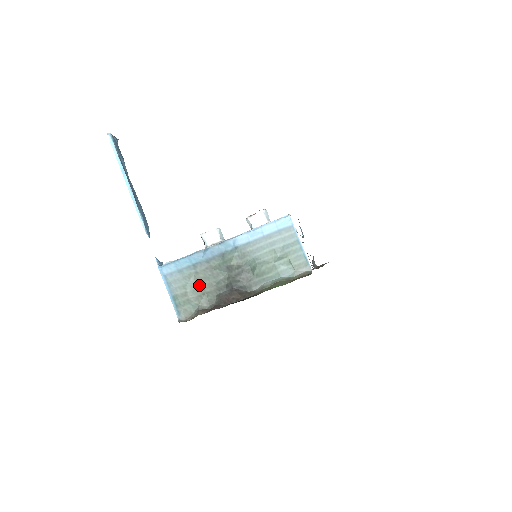
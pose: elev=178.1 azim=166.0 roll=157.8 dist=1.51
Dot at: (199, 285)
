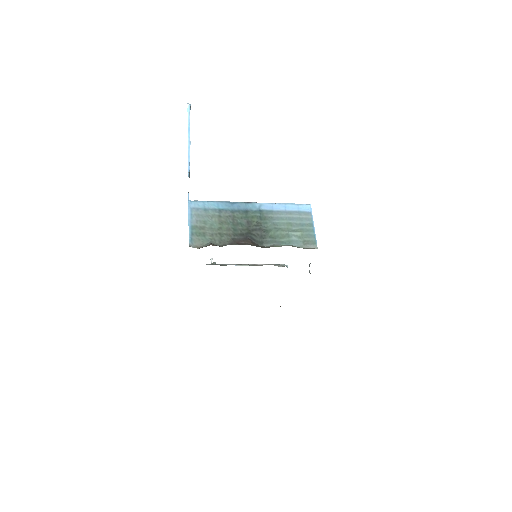
Dot at: (218, 226)
